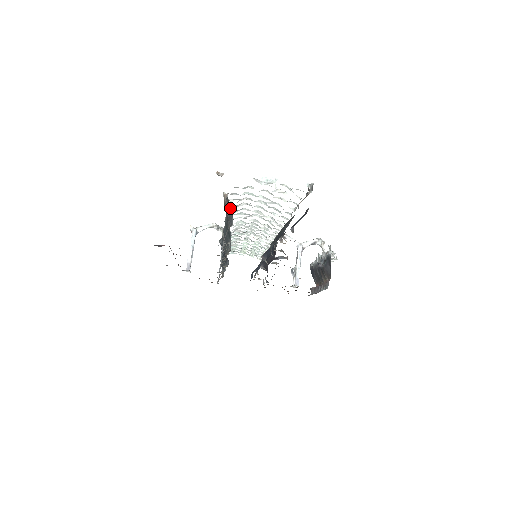
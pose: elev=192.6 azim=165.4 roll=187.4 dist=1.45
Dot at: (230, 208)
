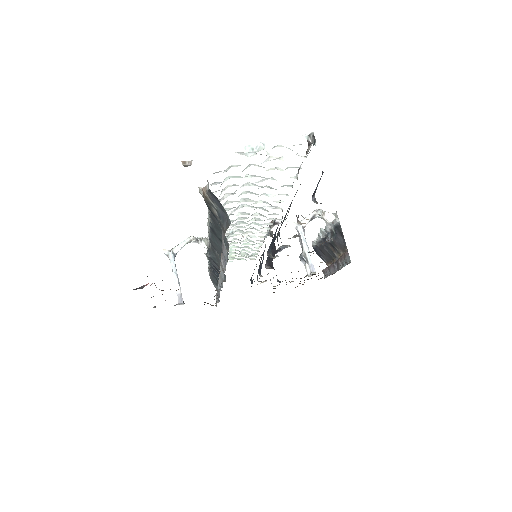
Dot at: (217, 203)
